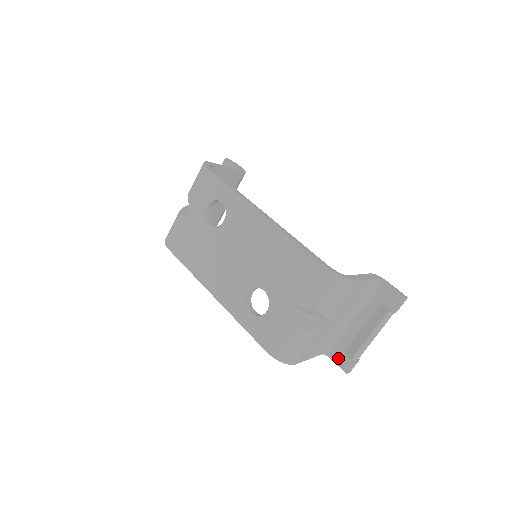
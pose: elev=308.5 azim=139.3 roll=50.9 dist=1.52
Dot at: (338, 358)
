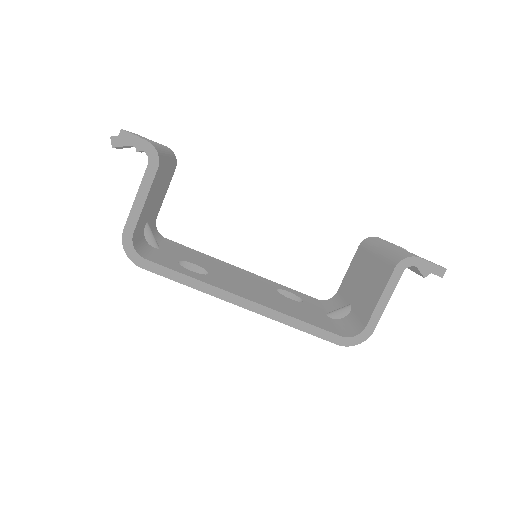
Dot at: occluded
